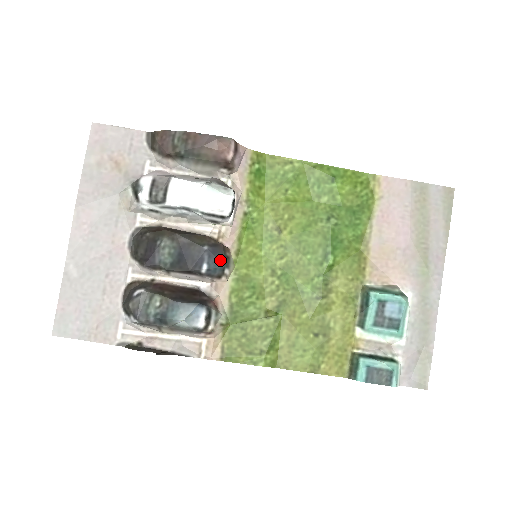
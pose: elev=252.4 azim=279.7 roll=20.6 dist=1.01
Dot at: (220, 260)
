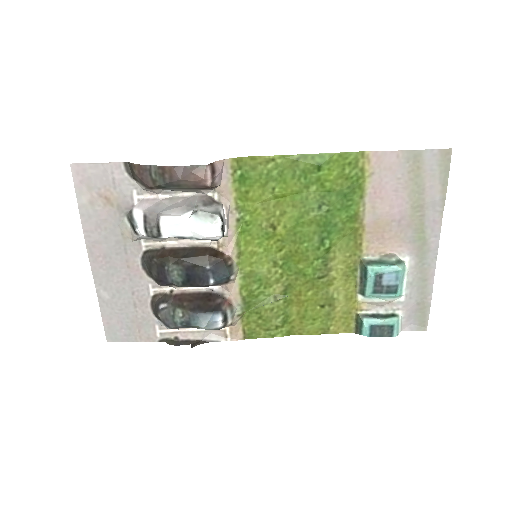
Dot at: (223, 273)
